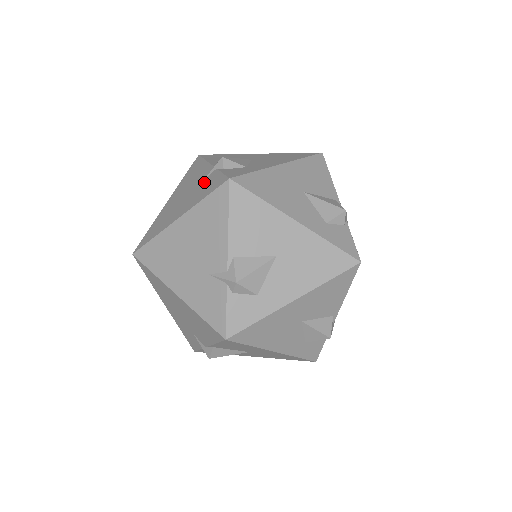
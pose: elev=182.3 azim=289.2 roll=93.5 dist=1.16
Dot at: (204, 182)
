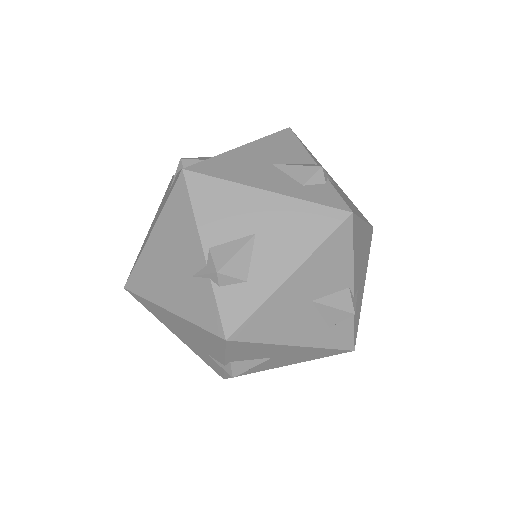
Dot at: (196, 285)
